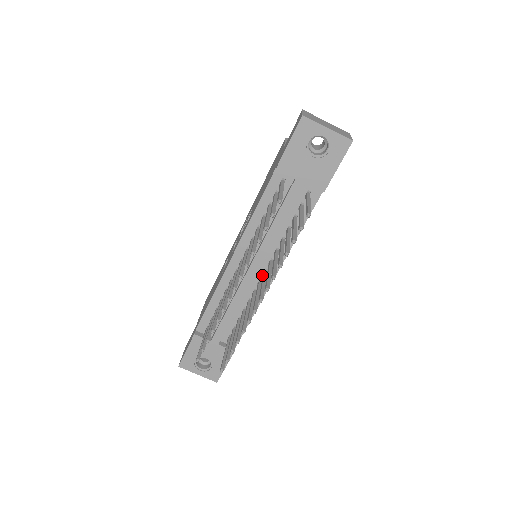
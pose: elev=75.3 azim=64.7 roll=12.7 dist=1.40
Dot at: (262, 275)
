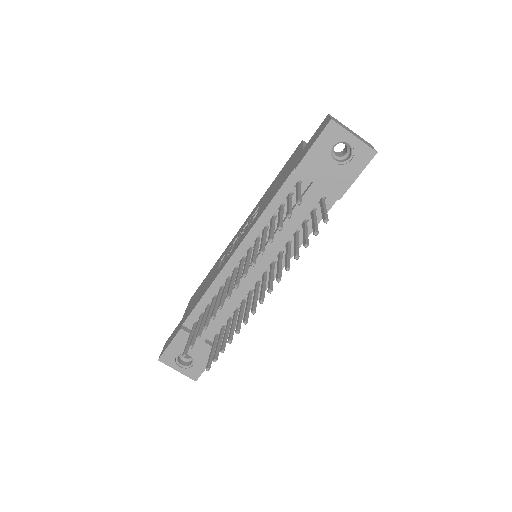
Dot at: (261, 276)
